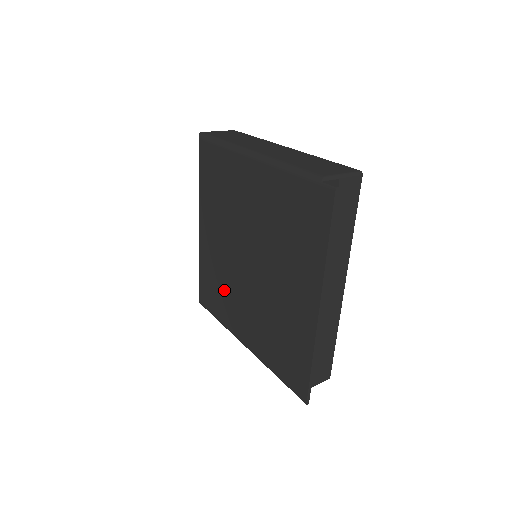
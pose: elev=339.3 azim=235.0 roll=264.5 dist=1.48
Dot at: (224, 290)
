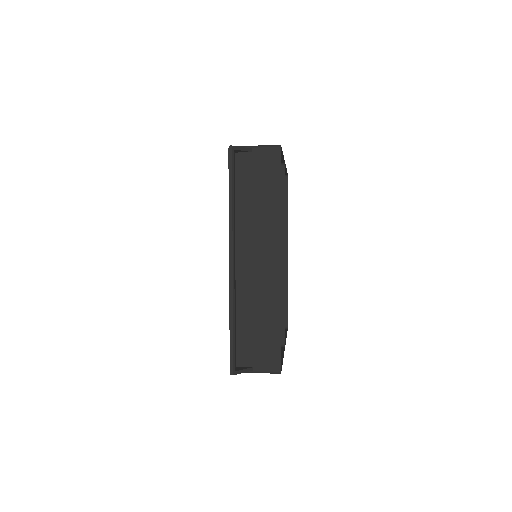
Dot at: occluded
